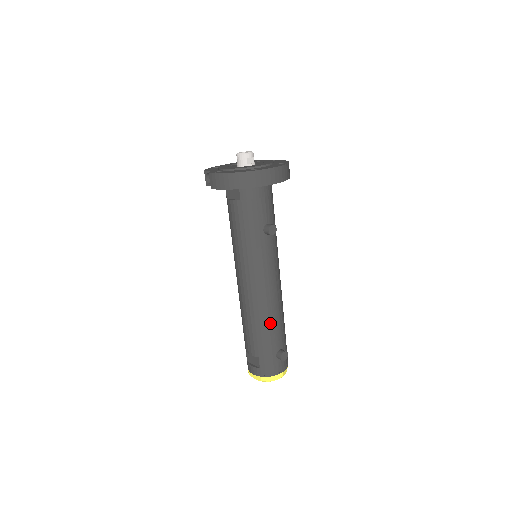
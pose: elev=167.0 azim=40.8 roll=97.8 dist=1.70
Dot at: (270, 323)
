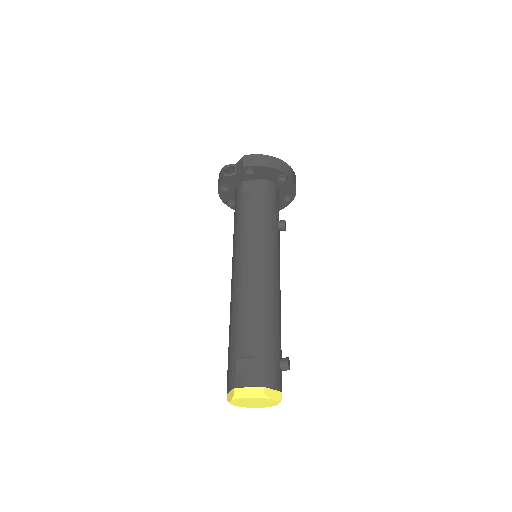
Dot at: (277, 316)
